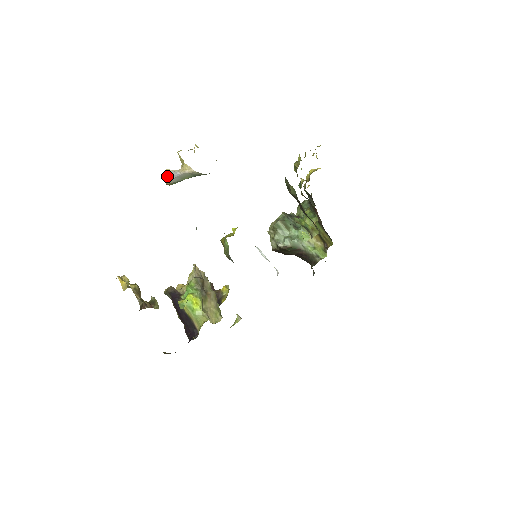
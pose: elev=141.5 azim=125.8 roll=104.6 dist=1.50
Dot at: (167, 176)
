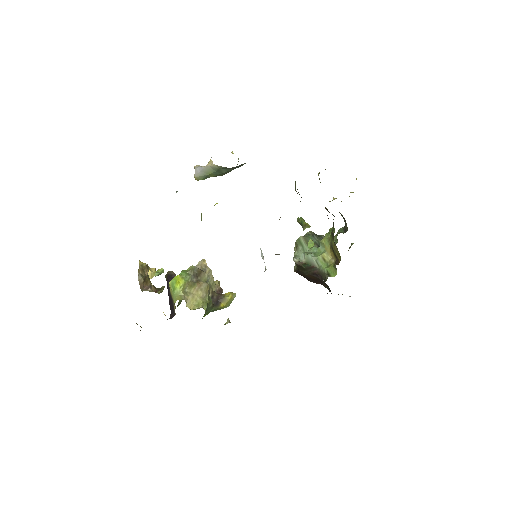
Dot at: (195, 170)
